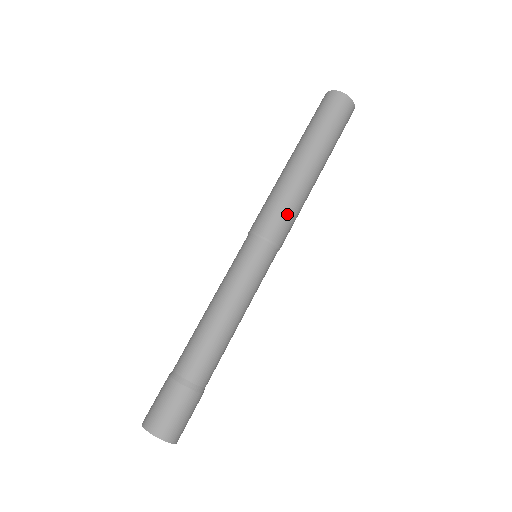
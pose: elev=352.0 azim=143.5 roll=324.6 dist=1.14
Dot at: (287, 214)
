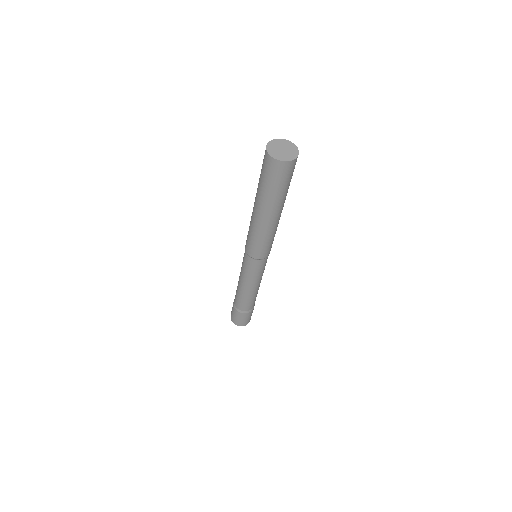
Dot at: (260, 245)
